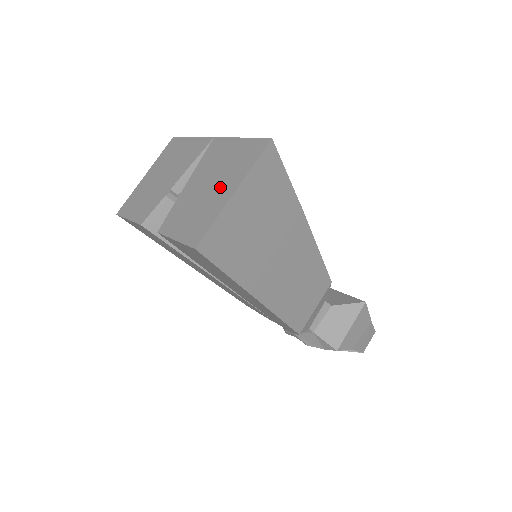
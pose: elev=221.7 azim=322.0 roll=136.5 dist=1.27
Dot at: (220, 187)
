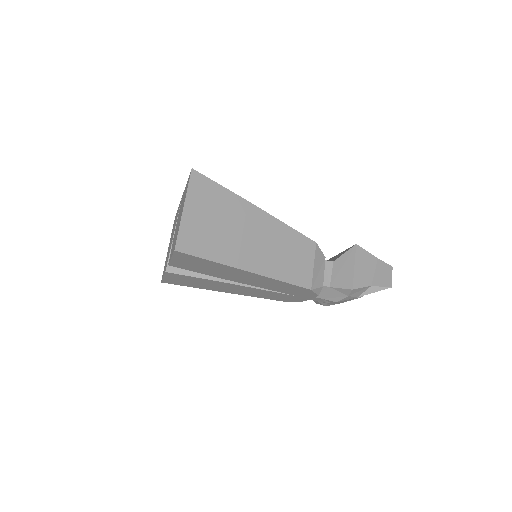
Dot at: occluded
